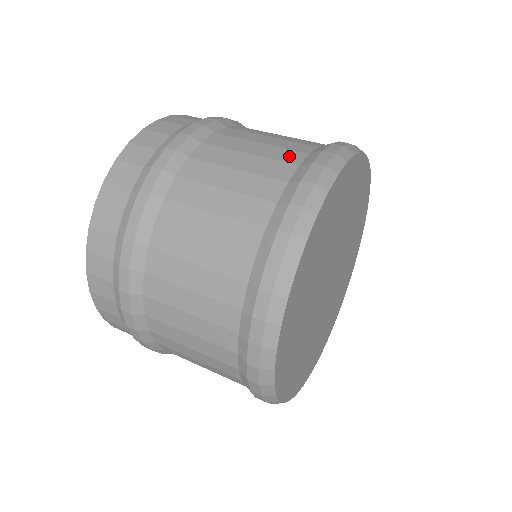
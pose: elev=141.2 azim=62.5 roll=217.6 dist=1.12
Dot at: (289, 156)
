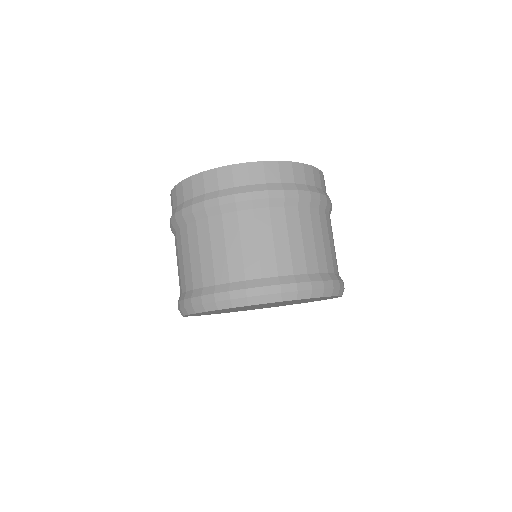
Dot at: (207, 276)
